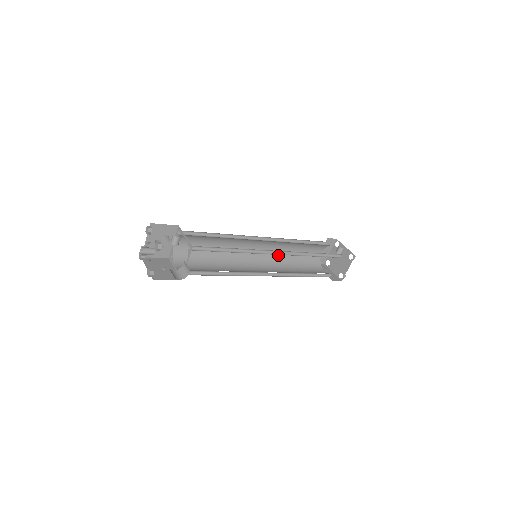
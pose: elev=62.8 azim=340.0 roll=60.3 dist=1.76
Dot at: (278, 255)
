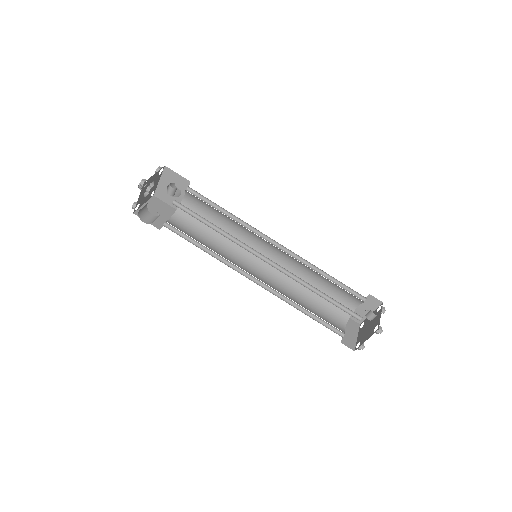
Dot at: (296, 275)
